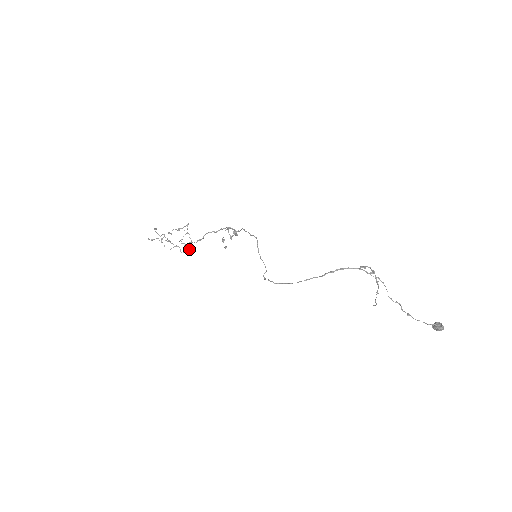
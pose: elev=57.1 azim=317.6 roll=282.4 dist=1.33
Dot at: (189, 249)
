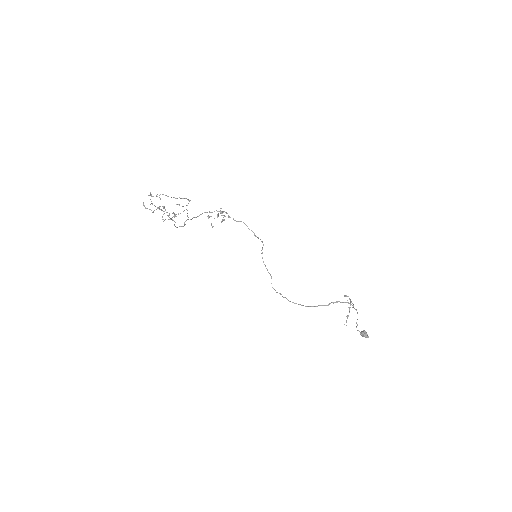
Dot at: (184, 225)
